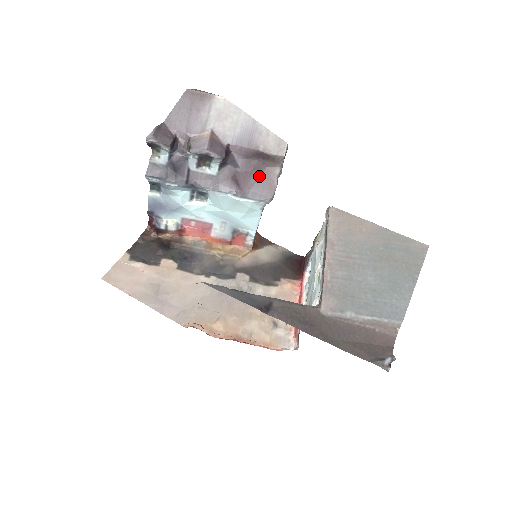
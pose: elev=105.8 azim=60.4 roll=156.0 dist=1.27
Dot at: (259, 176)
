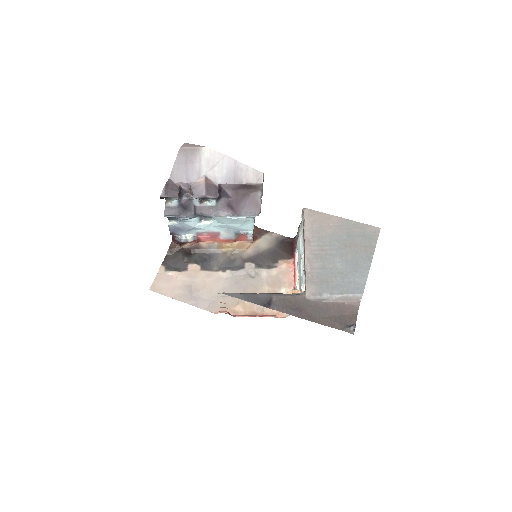
Dot at: (247, 200)
